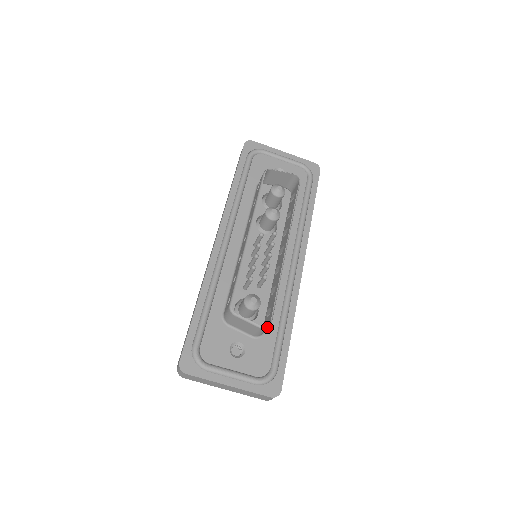
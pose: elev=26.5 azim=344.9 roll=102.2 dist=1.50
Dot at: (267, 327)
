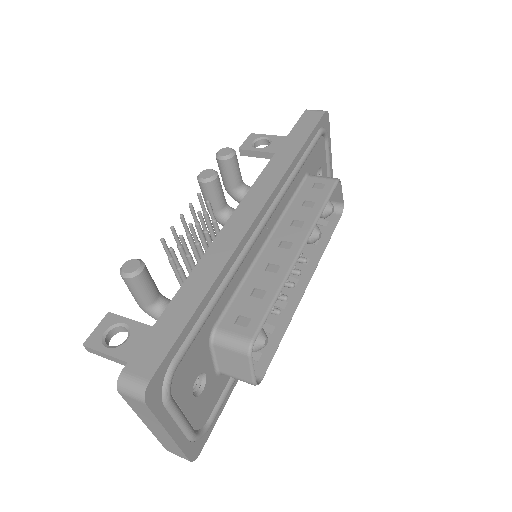
Dot at: (257, 384)
